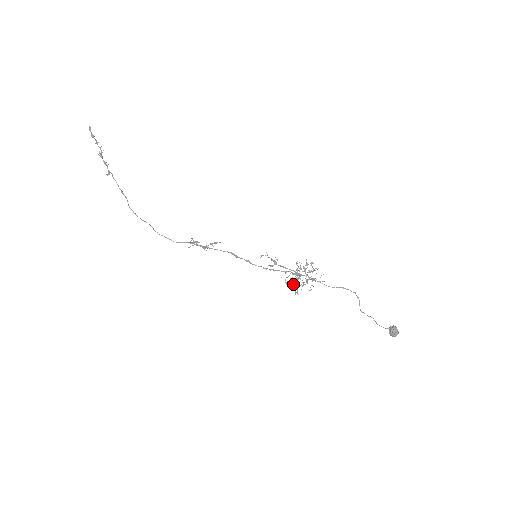
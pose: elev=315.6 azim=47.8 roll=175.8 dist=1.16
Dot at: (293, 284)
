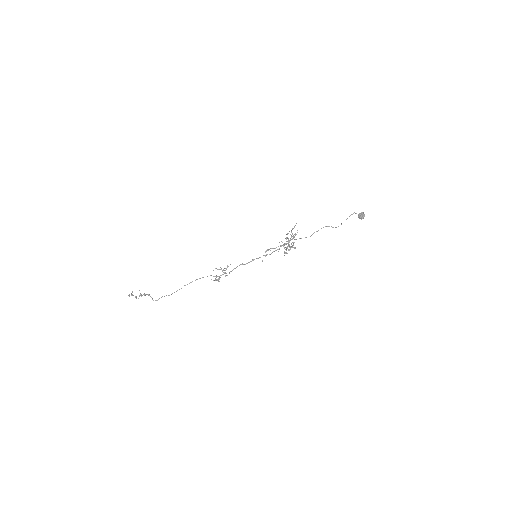
Dot at: (287, 247)
